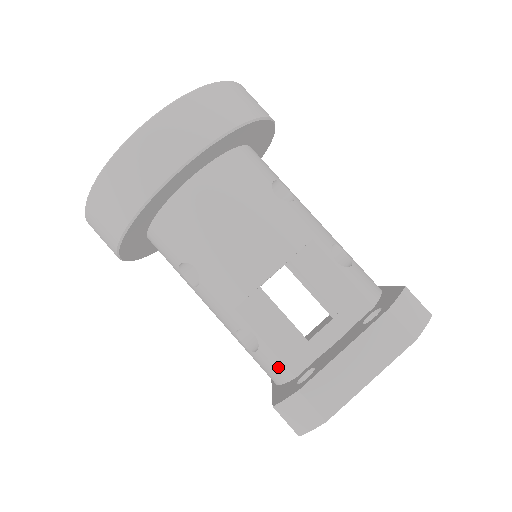
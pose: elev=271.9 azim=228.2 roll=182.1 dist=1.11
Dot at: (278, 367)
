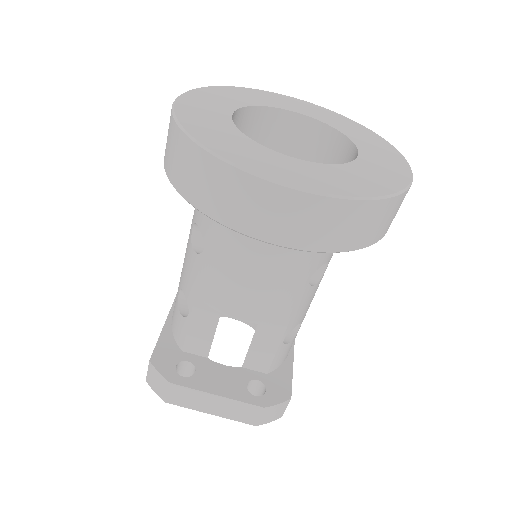
Dot at: (180, 335)
